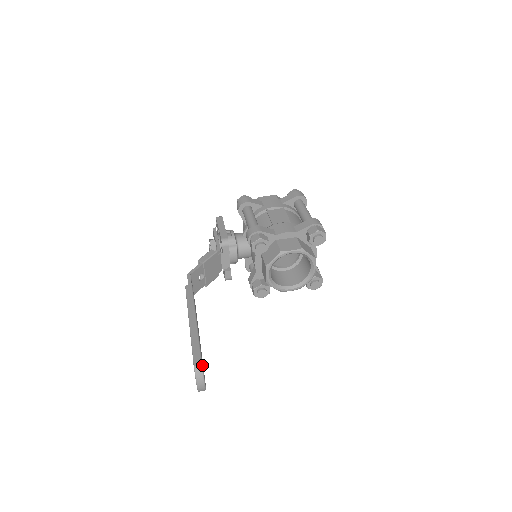
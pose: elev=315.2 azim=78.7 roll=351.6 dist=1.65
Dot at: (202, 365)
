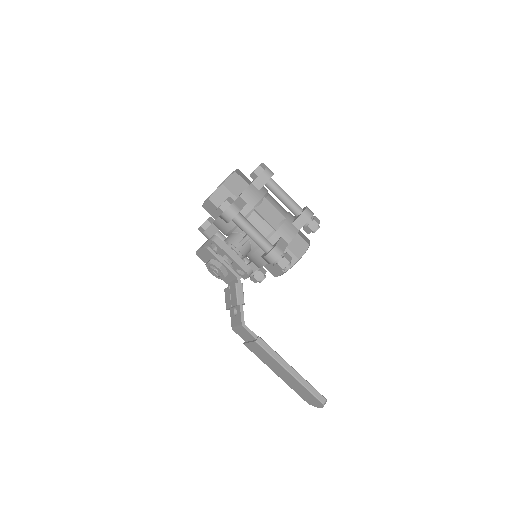
Dot at: (326, 399)
